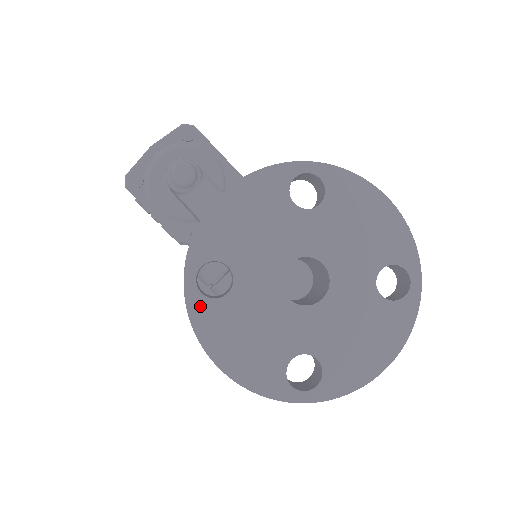
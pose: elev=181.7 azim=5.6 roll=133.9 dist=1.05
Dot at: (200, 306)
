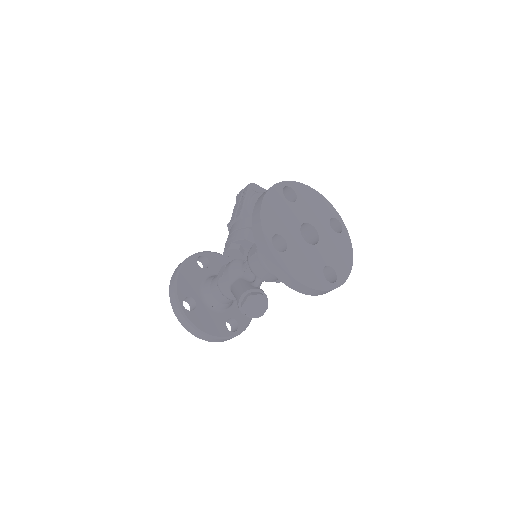
Dot at: (278, 190)
